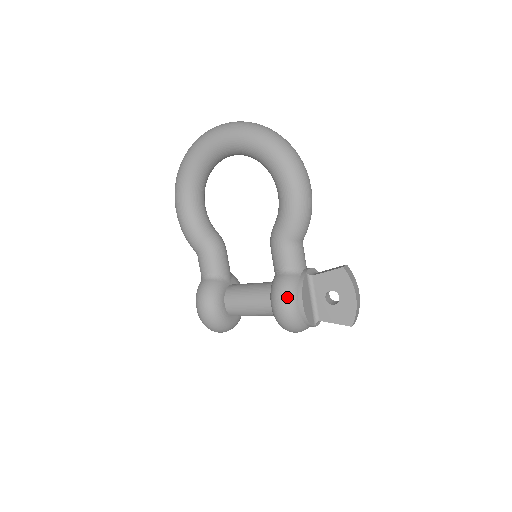
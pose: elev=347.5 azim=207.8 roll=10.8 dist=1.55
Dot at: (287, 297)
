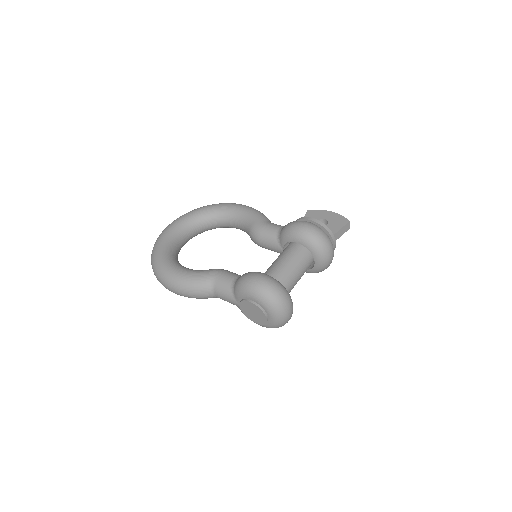
Dot at: (299, 221)
